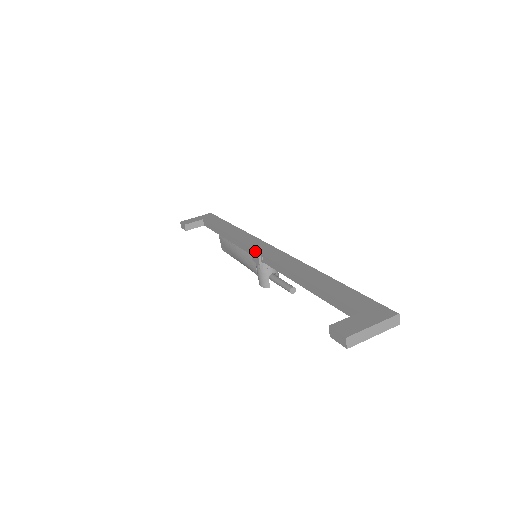
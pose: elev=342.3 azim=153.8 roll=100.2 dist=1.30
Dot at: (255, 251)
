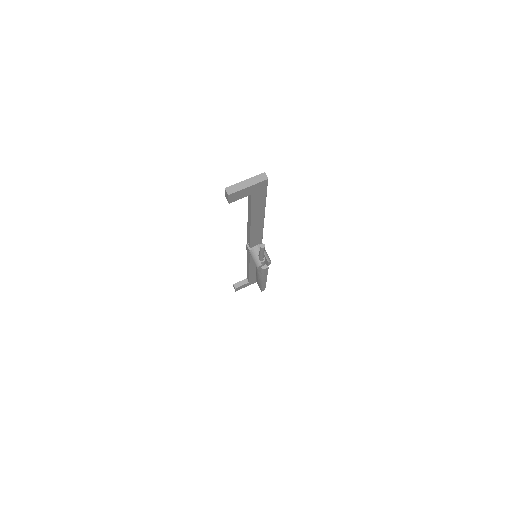
Dot at: occluded
